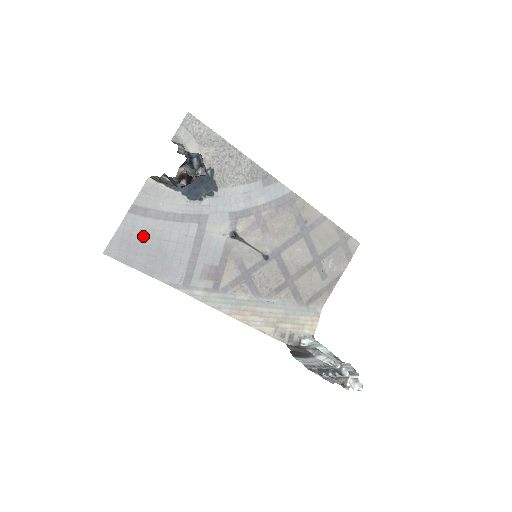
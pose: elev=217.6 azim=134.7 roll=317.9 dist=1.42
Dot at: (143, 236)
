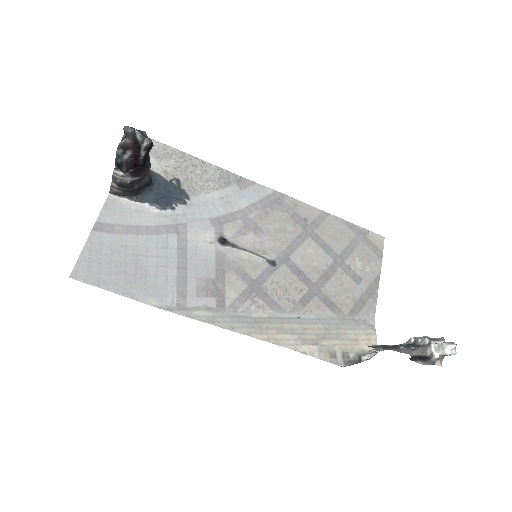
Dot at: (114, 254)
